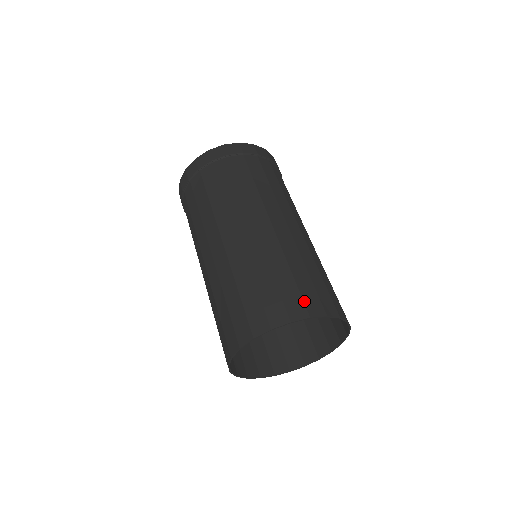
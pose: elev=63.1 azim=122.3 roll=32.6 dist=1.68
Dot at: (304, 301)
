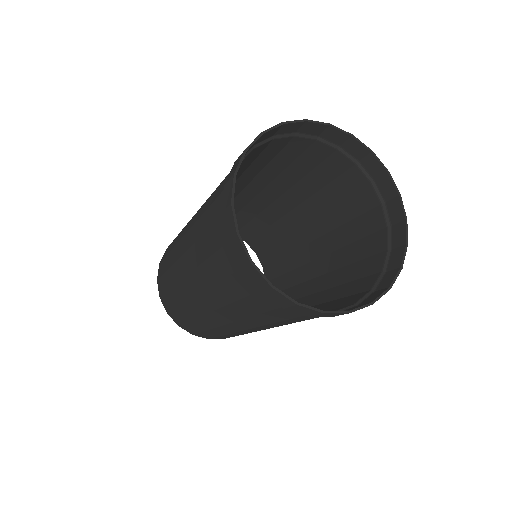
Dot at: occluded
